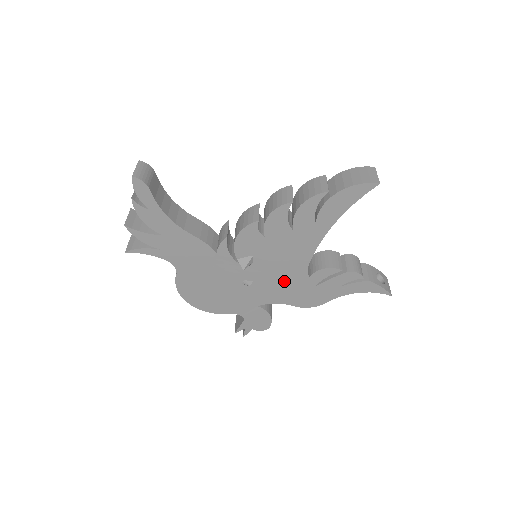
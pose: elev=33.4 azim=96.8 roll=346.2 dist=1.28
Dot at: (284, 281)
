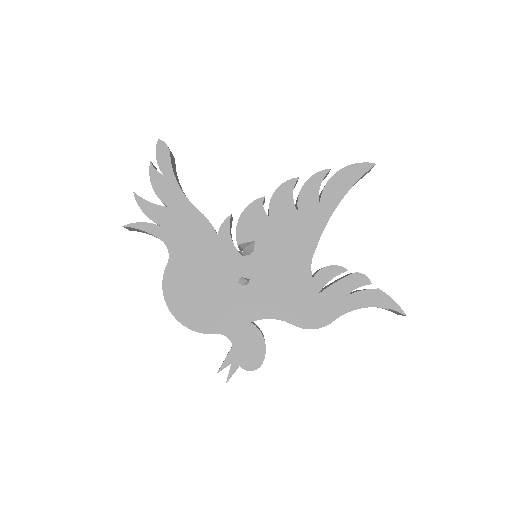
Dot at: (285, 282)
